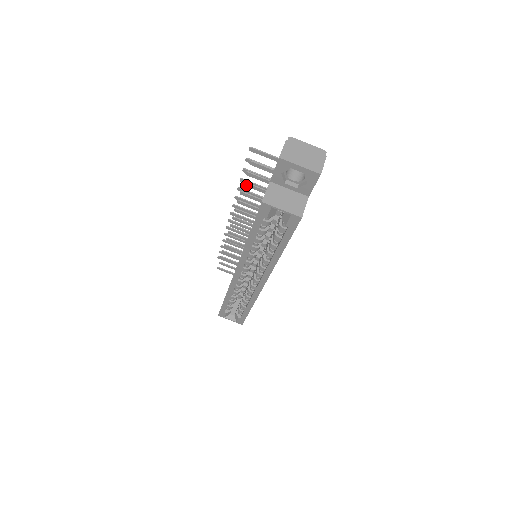
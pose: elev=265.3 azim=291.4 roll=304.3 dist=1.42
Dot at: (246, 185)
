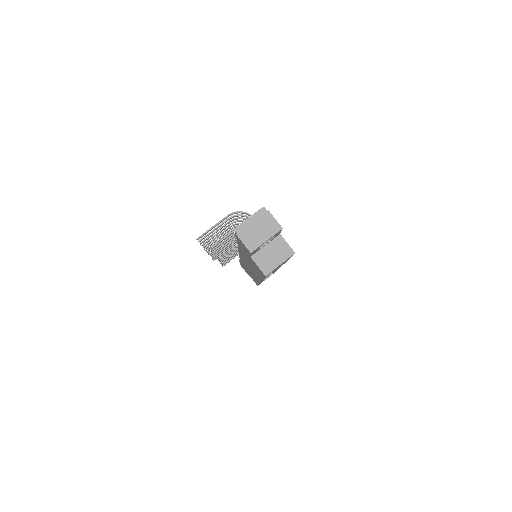
Dot at: occluded
